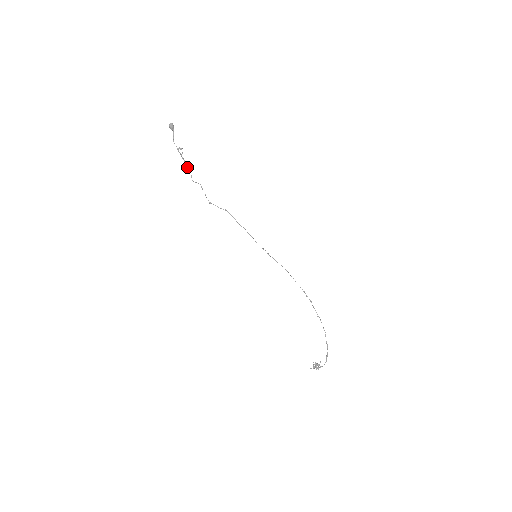
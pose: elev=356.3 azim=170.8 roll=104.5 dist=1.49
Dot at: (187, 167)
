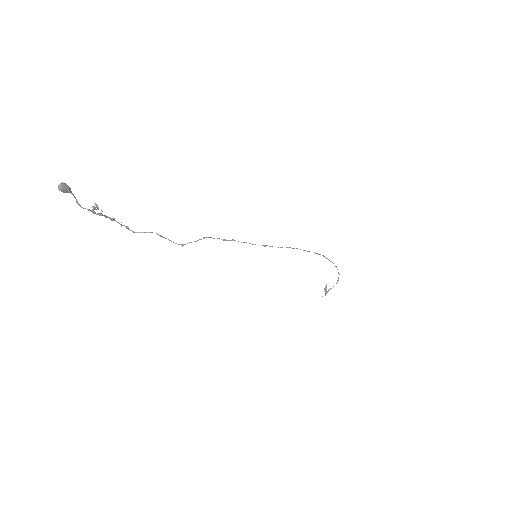
Dot at: occluded
